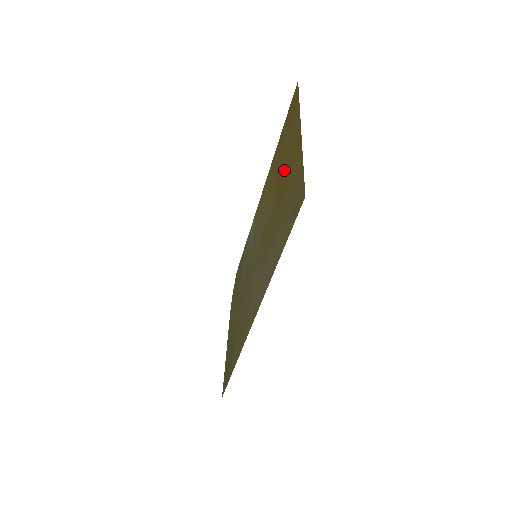
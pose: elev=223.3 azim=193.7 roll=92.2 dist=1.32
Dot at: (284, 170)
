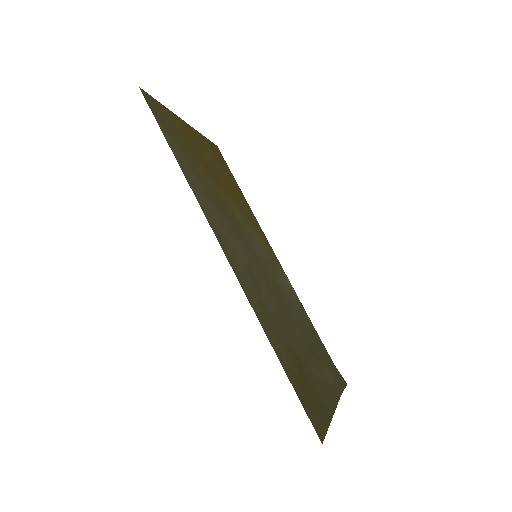
Dot at: (209, 163)
